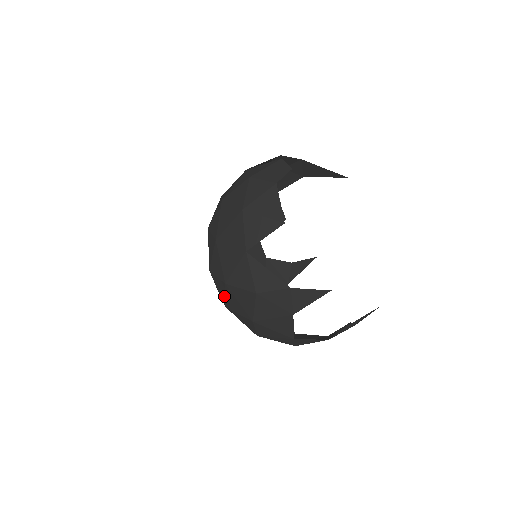
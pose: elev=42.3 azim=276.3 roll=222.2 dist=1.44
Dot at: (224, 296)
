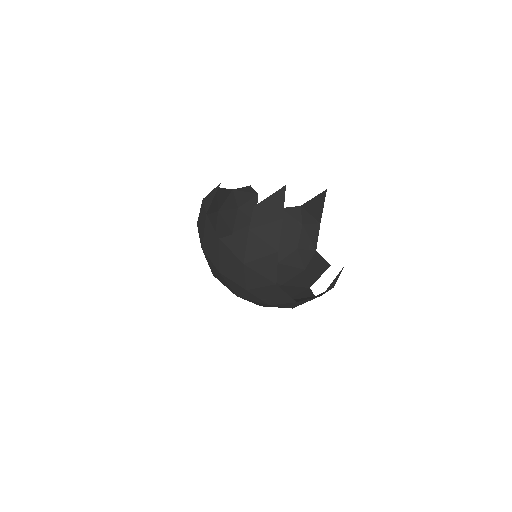
Dot at: occluded
